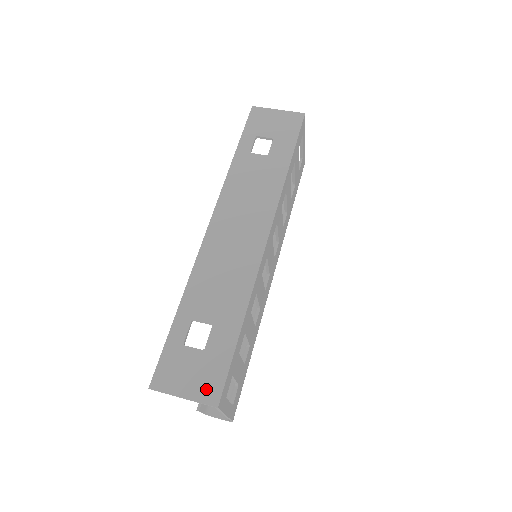
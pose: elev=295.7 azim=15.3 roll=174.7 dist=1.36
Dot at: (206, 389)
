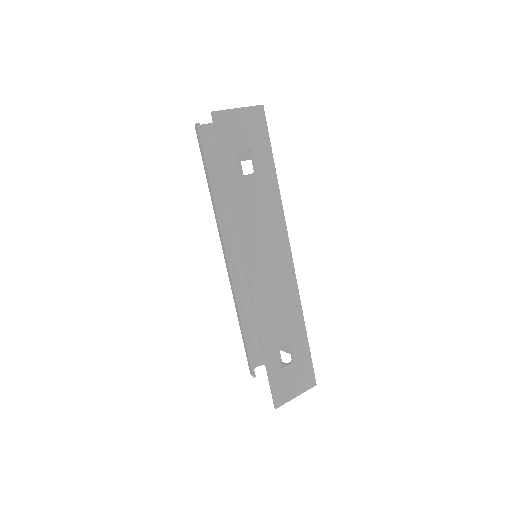
Dot at: (306, 381)
